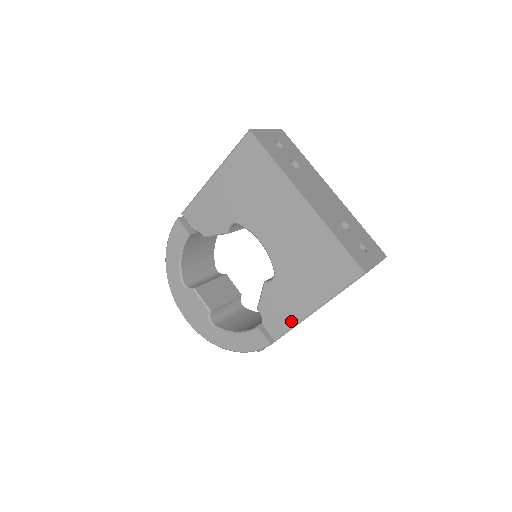
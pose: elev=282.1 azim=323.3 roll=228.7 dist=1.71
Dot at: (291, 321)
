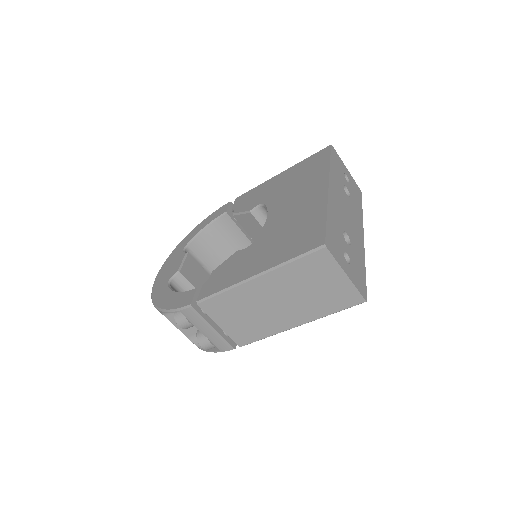
Dot at: (226, 284)
